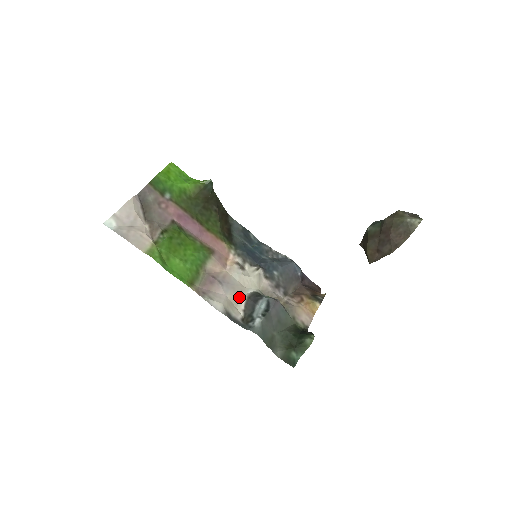
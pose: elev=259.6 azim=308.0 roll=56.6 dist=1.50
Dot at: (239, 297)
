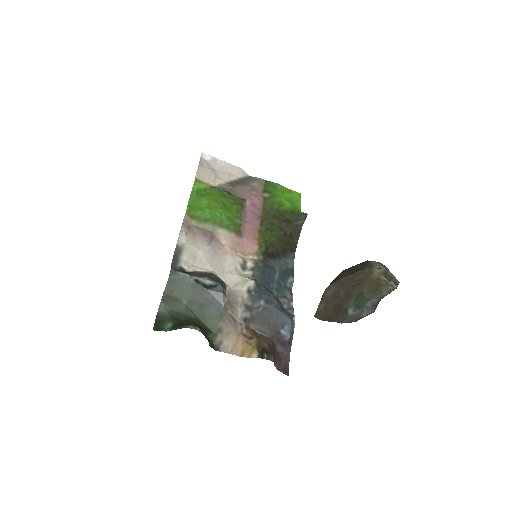
Dot at: (208, 266)
